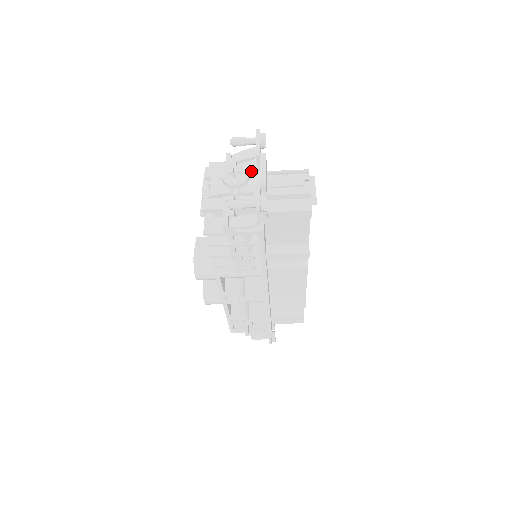
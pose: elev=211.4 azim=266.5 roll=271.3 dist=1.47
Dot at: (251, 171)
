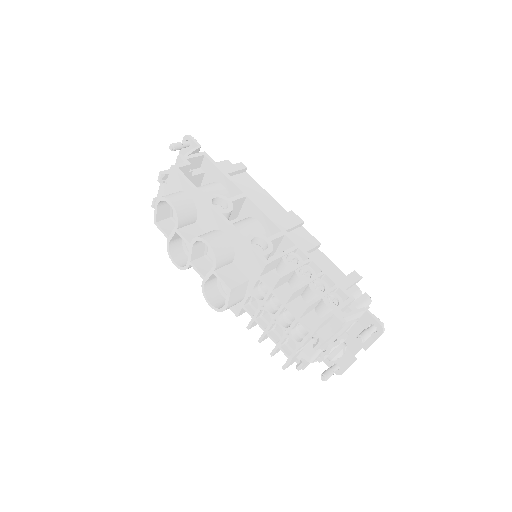
Dot at: occluded
